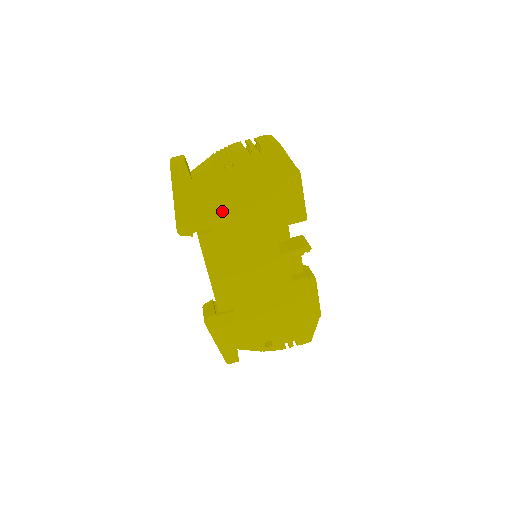
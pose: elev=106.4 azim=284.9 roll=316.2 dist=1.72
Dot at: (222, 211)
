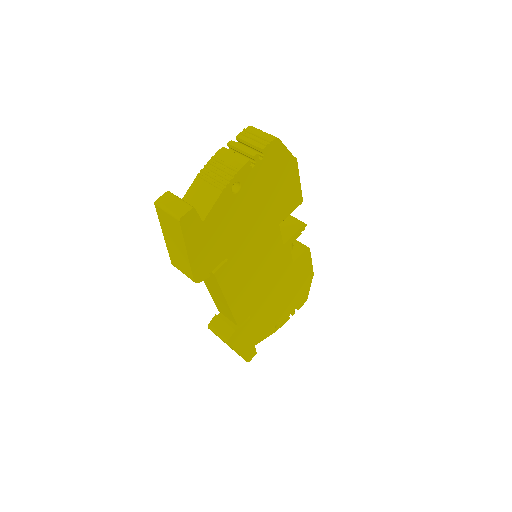
Dot at: (233, 236)
